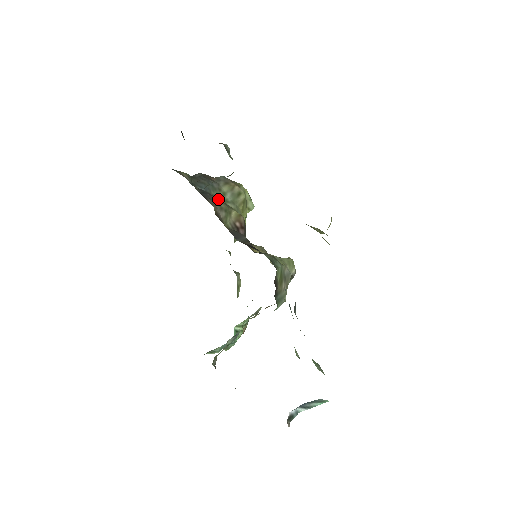
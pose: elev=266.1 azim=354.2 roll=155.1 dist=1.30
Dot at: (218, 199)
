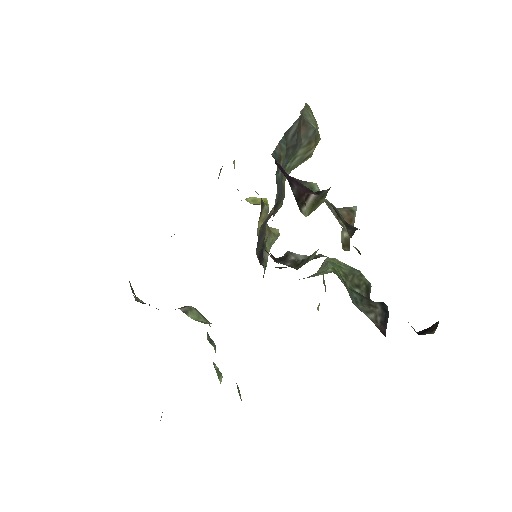
Dot at: (283, 198)
